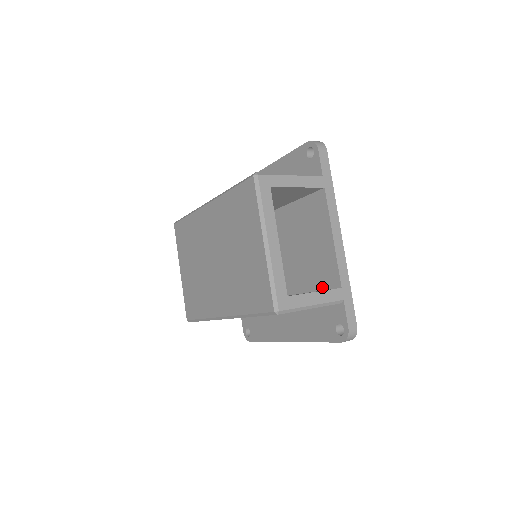
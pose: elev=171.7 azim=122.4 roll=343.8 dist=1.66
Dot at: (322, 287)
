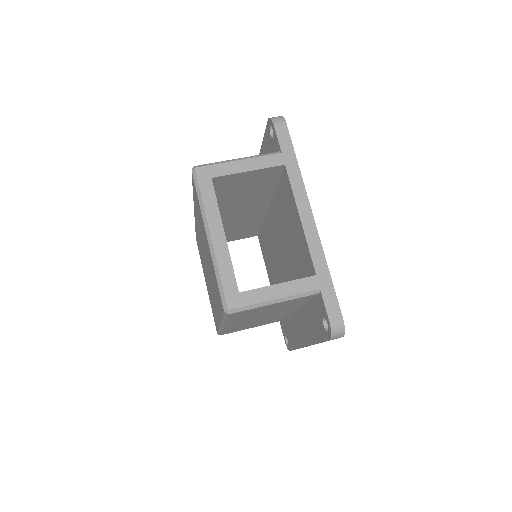
Dot at: occluded
